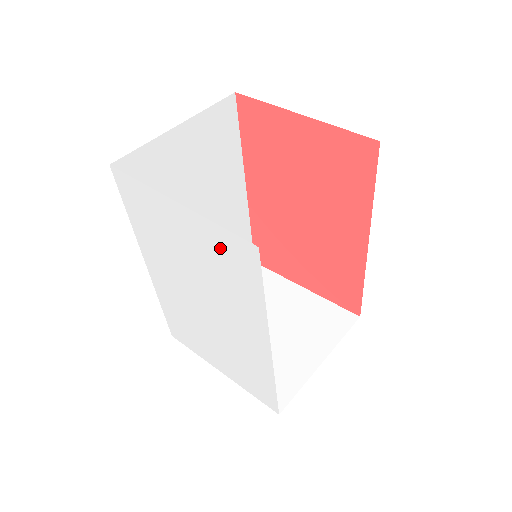
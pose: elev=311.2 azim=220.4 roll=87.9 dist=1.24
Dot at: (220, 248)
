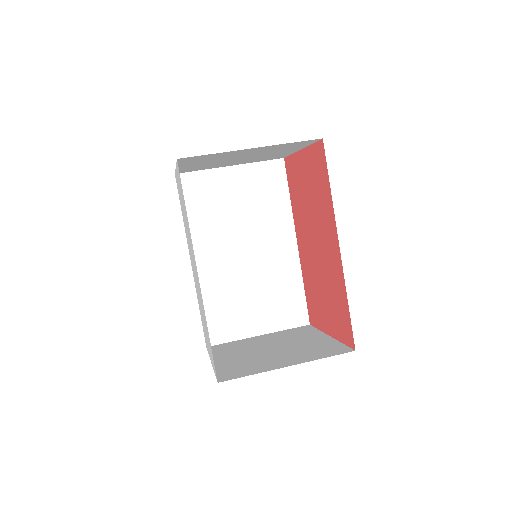
Dot at: (180, 185)
